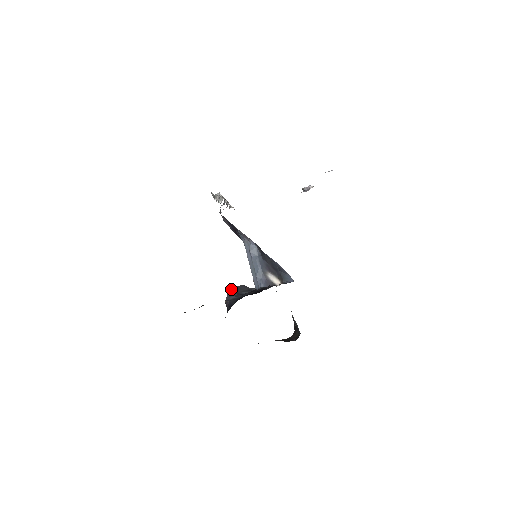
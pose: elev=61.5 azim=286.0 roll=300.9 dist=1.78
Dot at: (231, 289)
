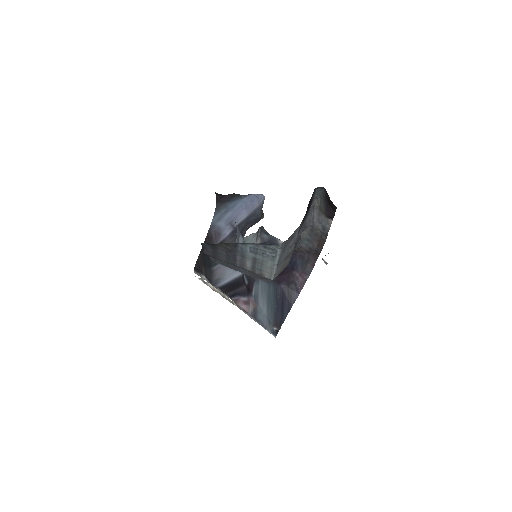
Dot at: (223, 263)
